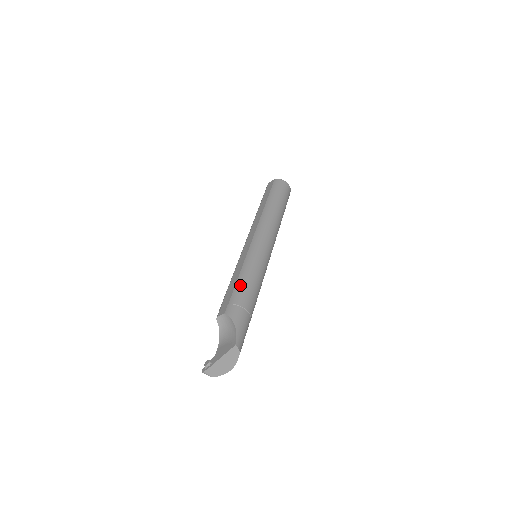
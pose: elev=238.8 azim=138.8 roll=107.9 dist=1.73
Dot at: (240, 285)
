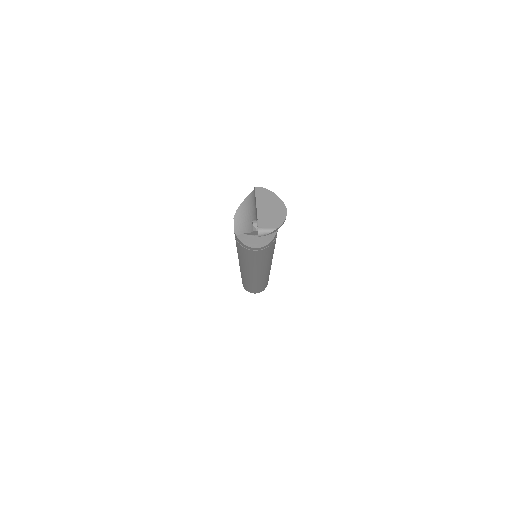
Dot at: occluded
